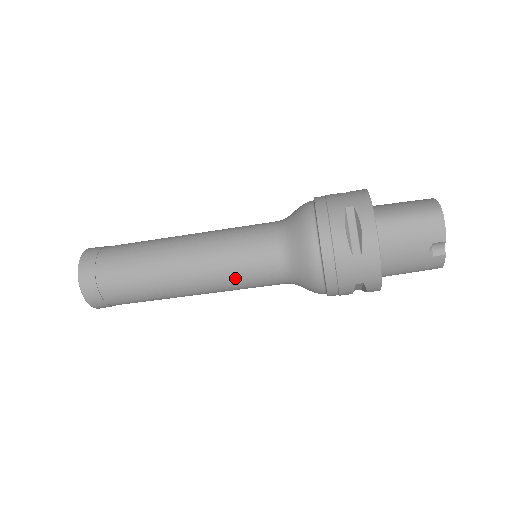
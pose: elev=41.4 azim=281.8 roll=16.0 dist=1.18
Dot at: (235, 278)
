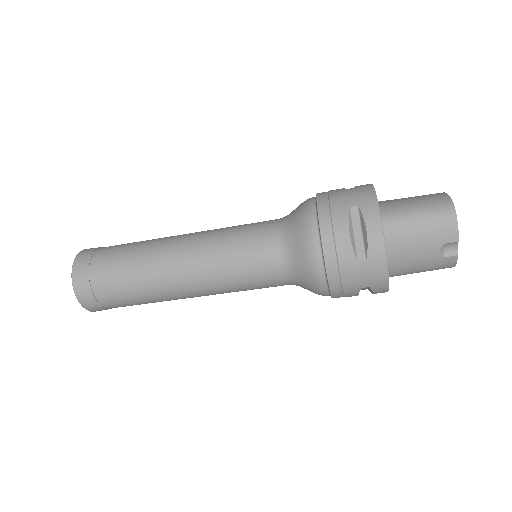
Dot at: (234, 282)
